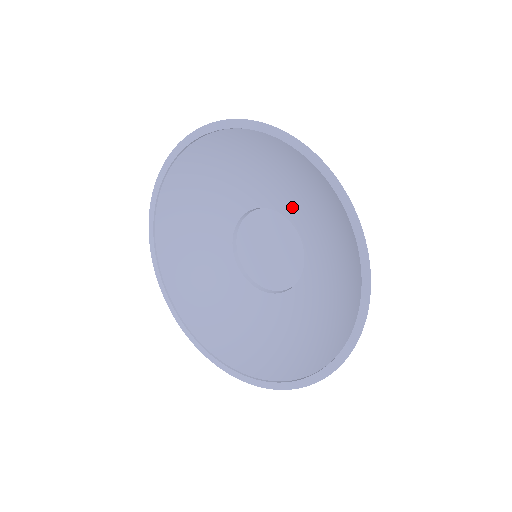
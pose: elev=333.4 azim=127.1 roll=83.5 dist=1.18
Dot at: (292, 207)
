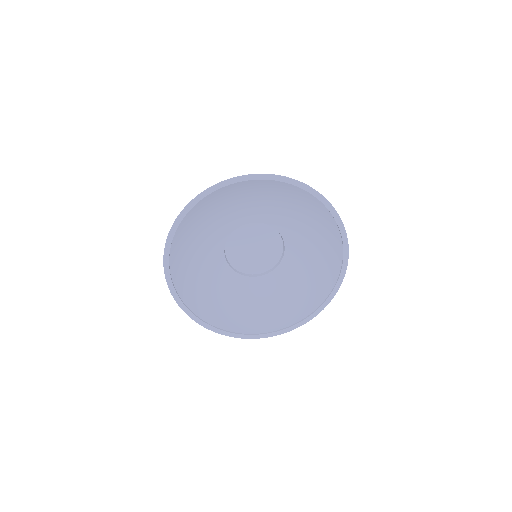
Dot at: (273, 217)
